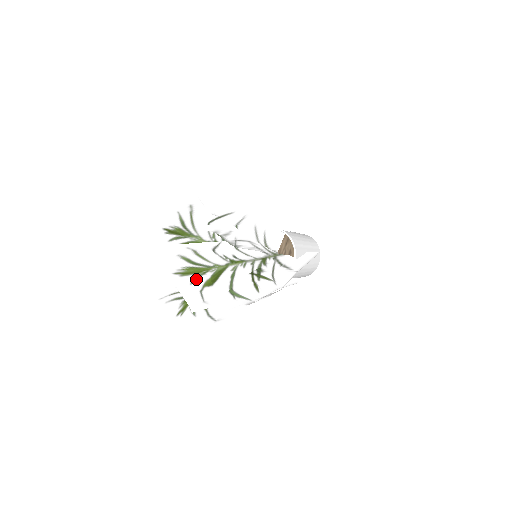
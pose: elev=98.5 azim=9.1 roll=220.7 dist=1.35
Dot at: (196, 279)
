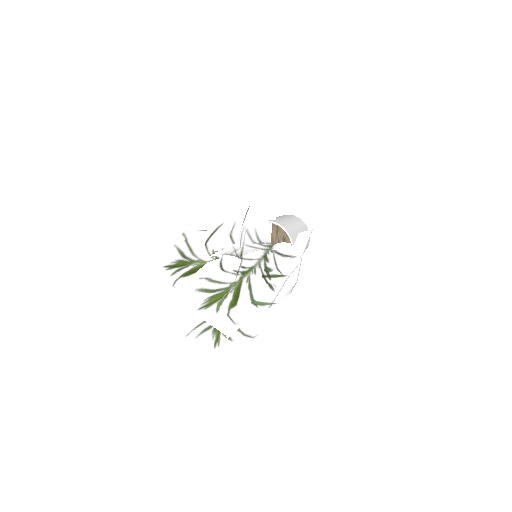
Dot at: (220, 305)
